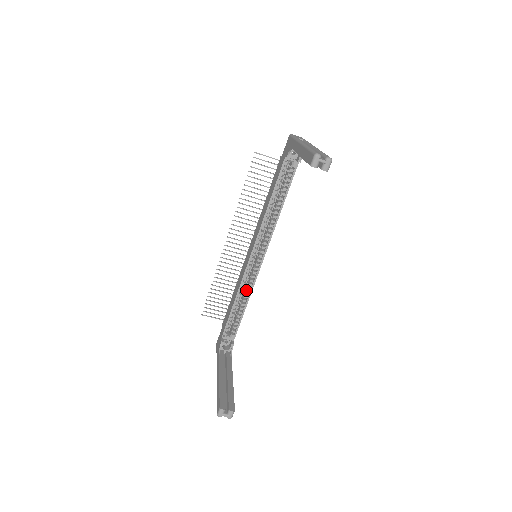
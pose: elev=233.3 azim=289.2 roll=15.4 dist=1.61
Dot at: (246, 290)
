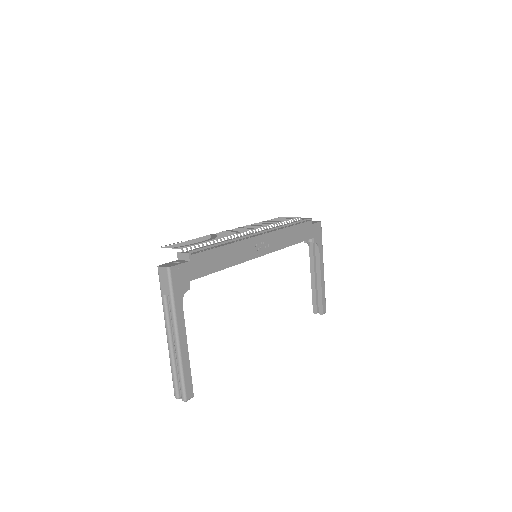
Dot at: occluded
